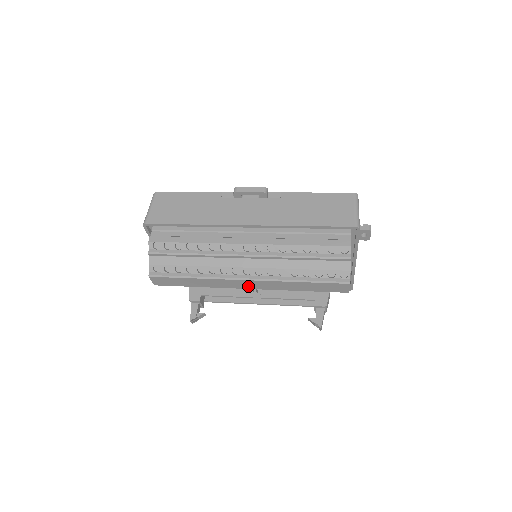
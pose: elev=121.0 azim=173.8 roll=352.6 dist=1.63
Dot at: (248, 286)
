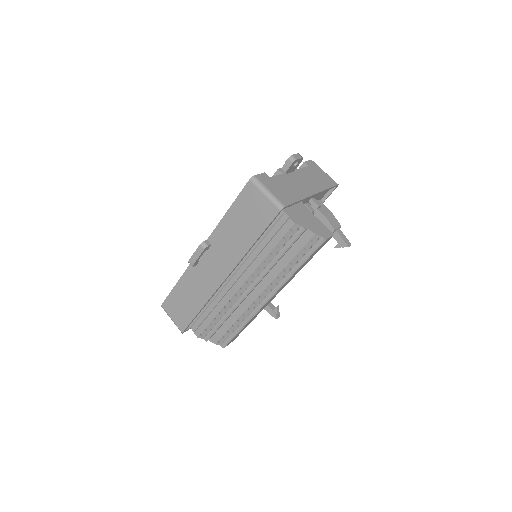
Dot at: occluded
